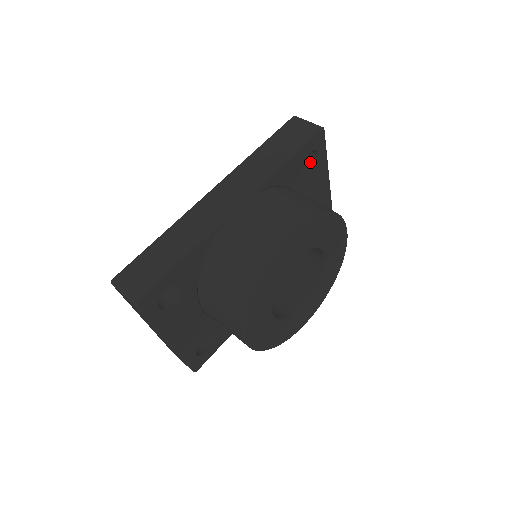
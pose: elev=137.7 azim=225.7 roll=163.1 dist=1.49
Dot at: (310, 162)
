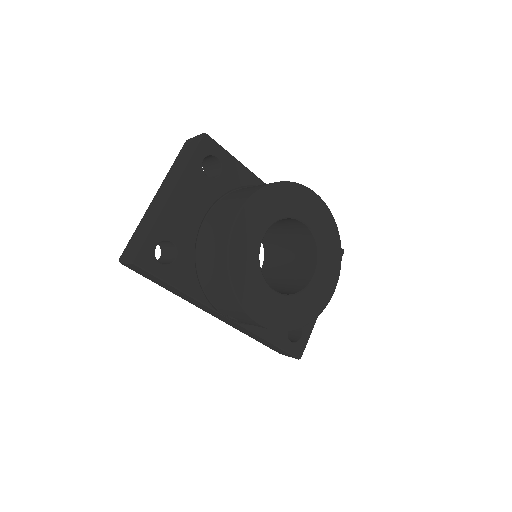
Dot at: occluded
